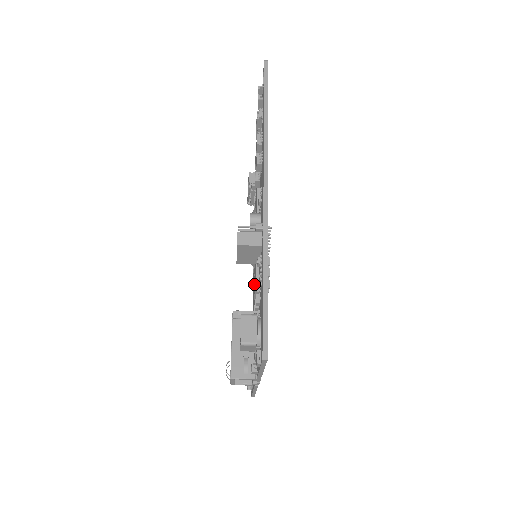
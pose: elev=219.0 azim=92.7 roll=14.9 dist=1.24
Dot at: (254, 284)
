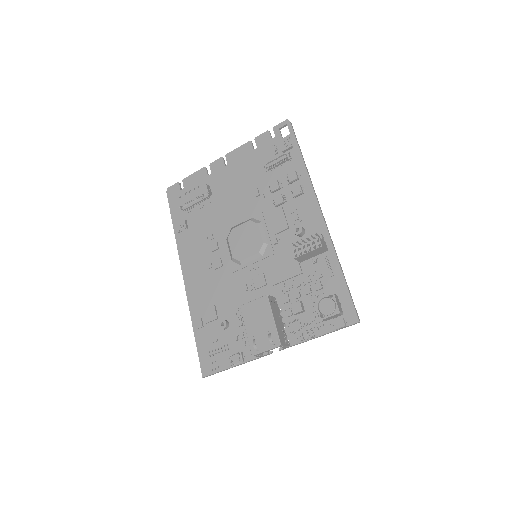
Dot at: (271, 277)
